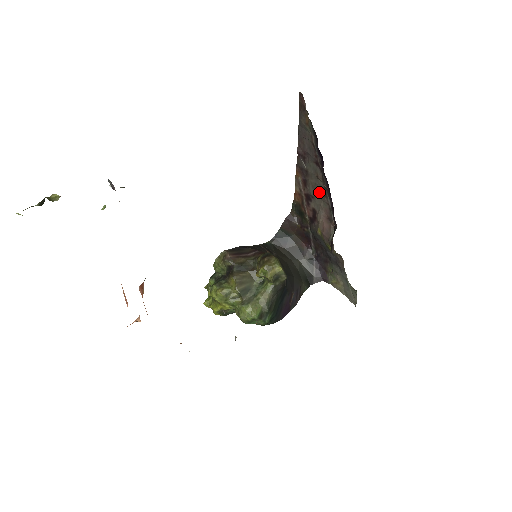
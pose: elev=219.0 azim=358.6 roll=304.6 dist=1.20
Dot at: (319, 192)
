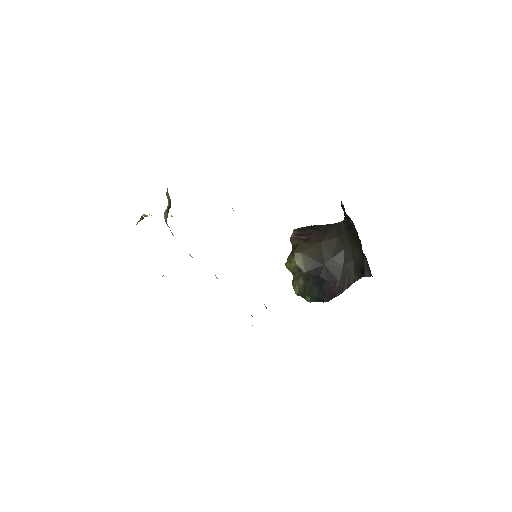
Dot at: occluded
